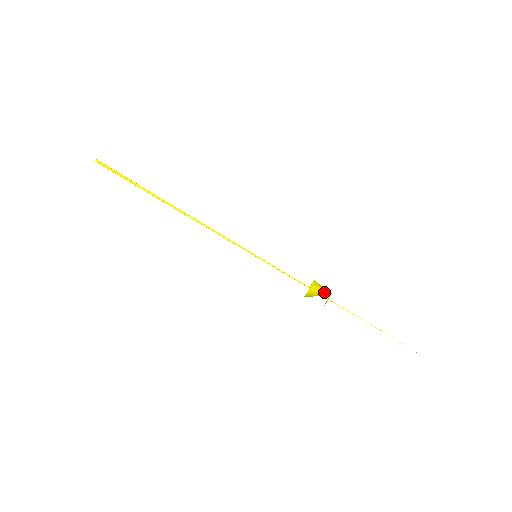
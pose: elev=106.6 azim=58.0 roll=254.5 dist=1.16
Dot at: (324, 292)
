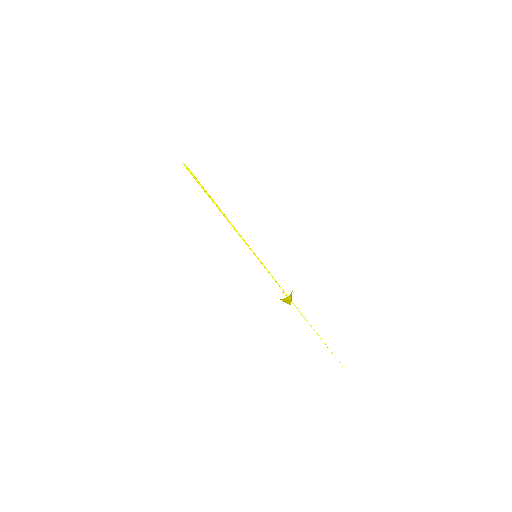
Dot at: (291, 300)
